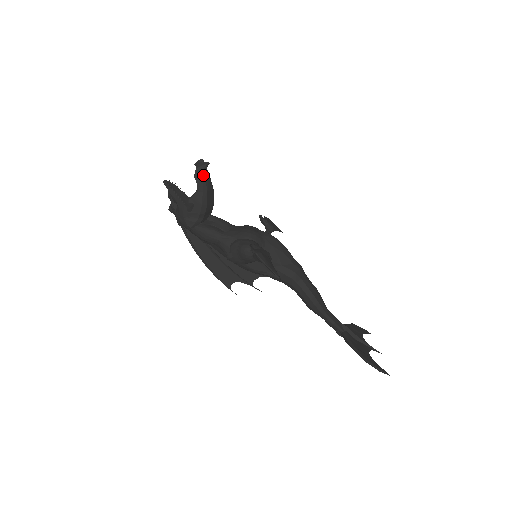
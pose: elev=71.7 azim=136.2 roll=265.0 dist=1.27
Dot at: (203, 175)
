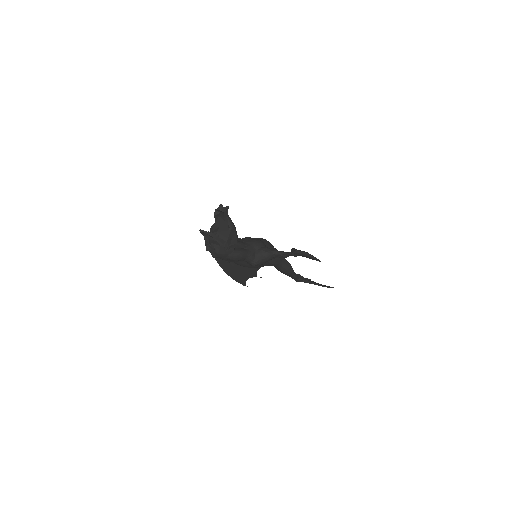
Dot at: (228, 216)
